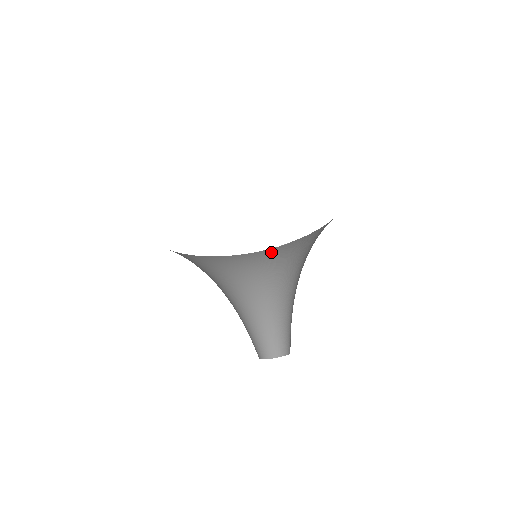
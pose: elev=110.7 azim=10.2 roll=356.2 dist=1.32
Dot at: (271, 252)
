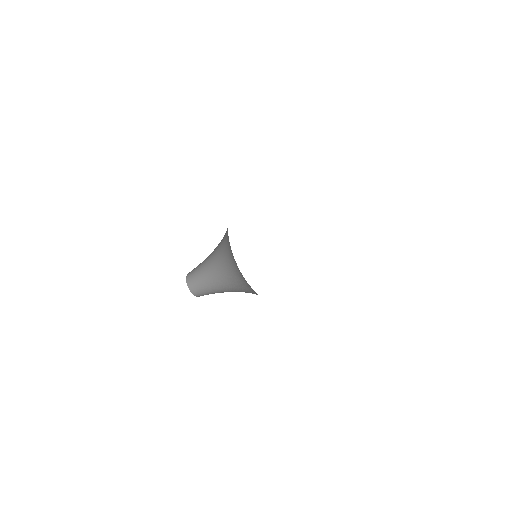
Dot at: occluded
